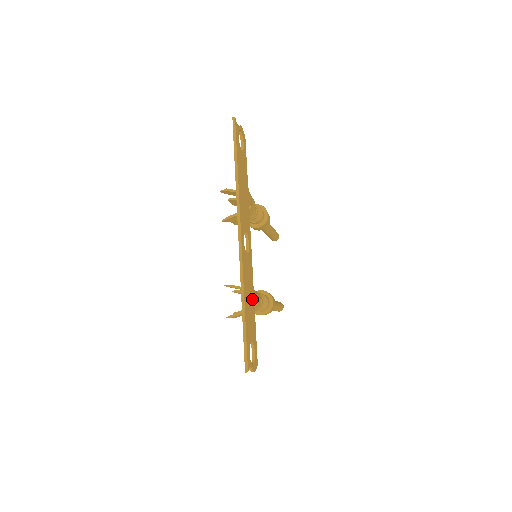
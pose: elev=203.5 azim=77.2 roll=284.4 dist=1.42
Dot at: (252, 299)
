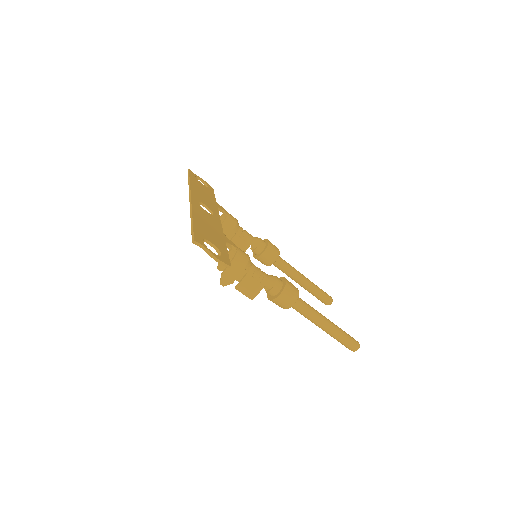
Dot at: (218, 234)
